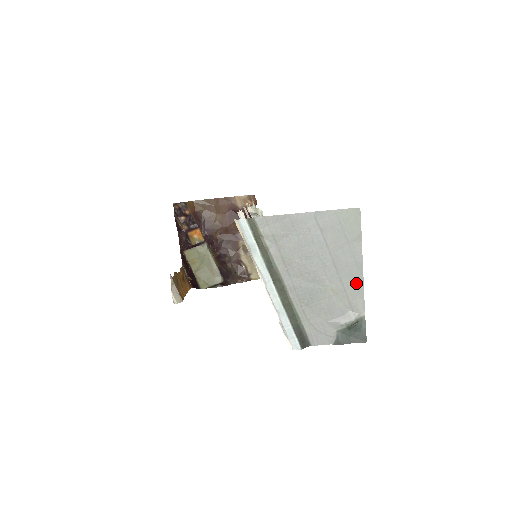
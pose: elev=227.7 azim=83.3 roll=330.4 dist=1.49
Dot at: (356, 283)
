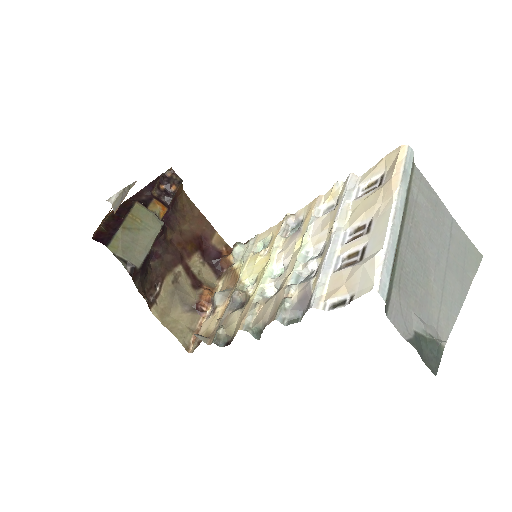
Dot at: (453, 307)
